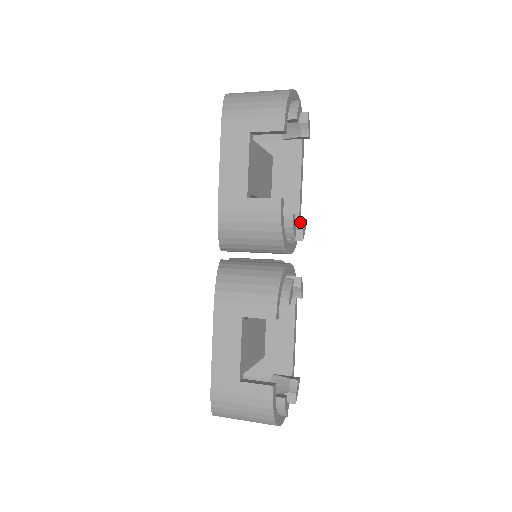
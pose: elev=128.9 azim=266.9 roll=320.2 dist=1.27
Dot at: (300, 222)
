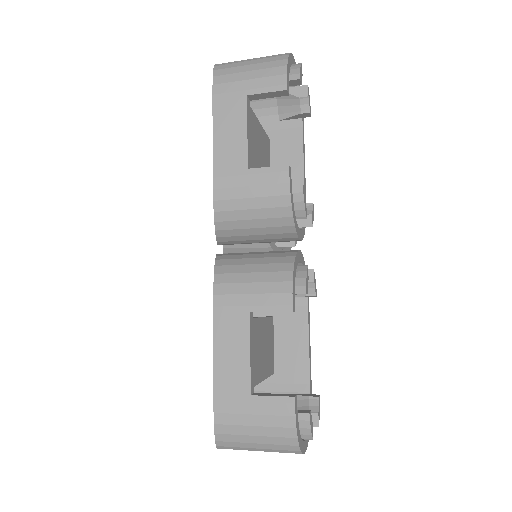
Dot at: (307, 207)
